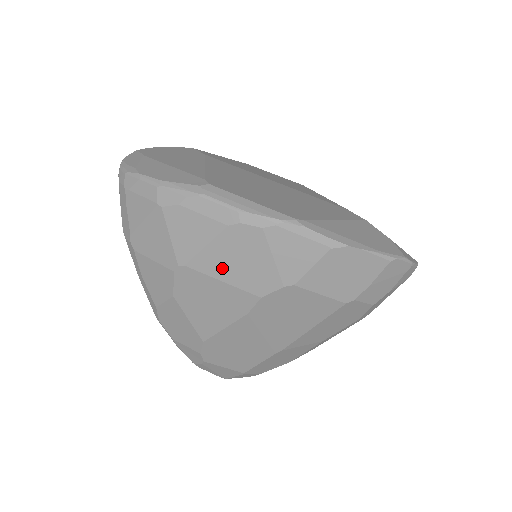
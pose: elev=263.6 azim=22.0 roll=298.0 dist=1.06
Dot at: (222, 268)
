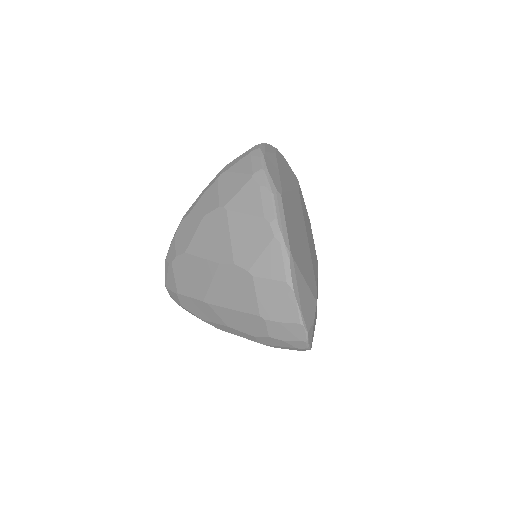
Dot at: (238, 231)
